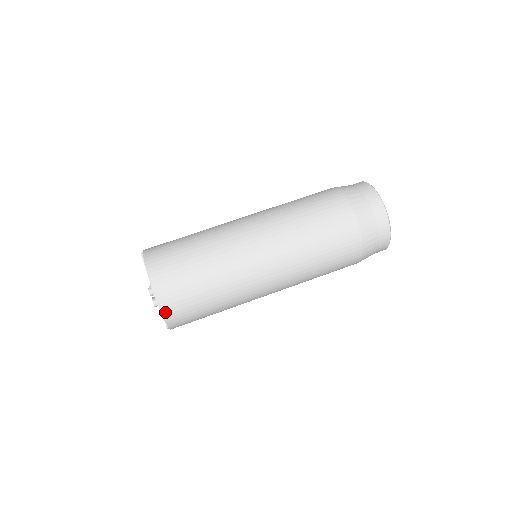
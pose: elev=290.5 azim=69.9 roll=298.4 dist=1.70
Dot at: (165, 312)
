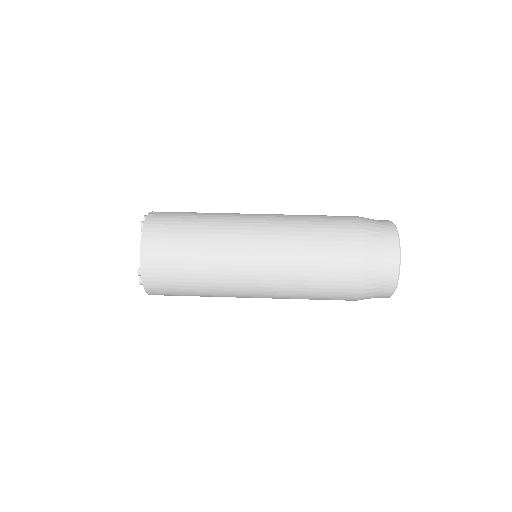
Dot at: (146, 230)
